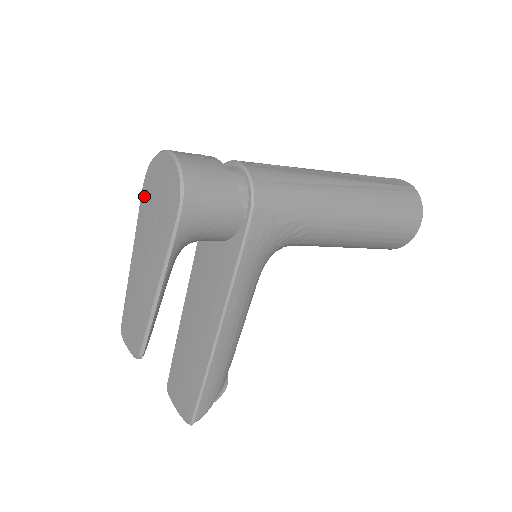
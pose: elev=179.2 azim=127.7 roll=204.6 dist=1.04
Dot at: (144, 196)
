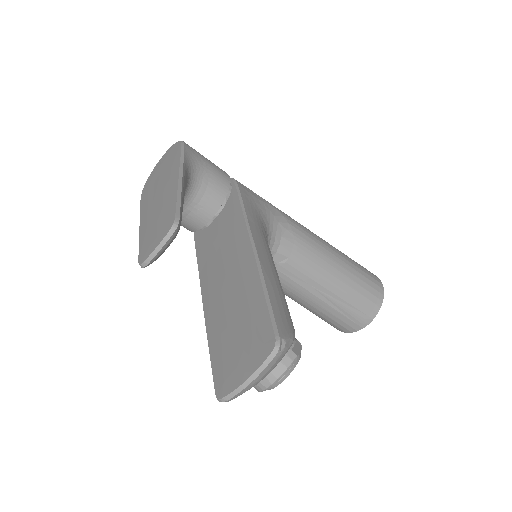
Dot at: (144, 194)
